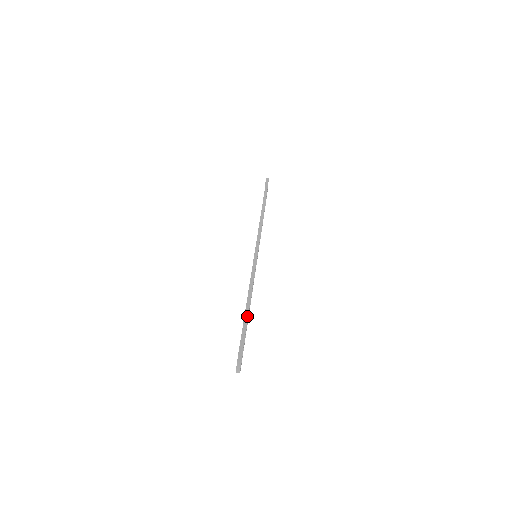
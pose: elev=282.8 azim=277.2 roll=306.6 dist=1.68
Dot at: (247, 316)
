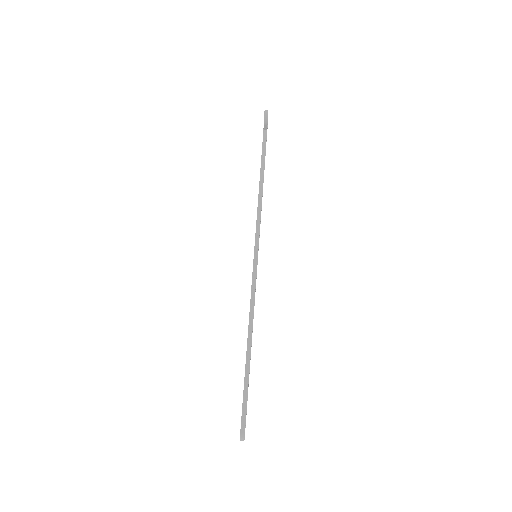
Dot at: (248, 366)
